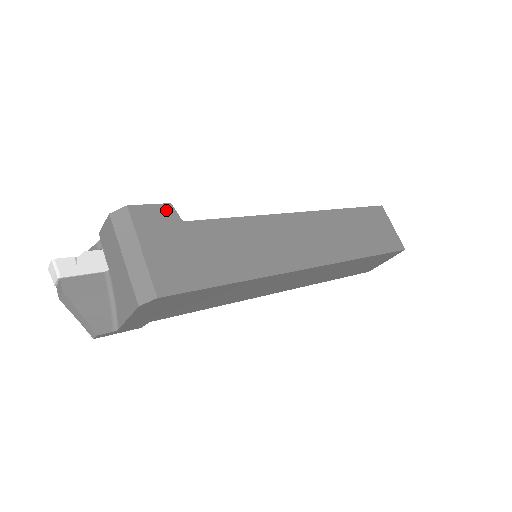
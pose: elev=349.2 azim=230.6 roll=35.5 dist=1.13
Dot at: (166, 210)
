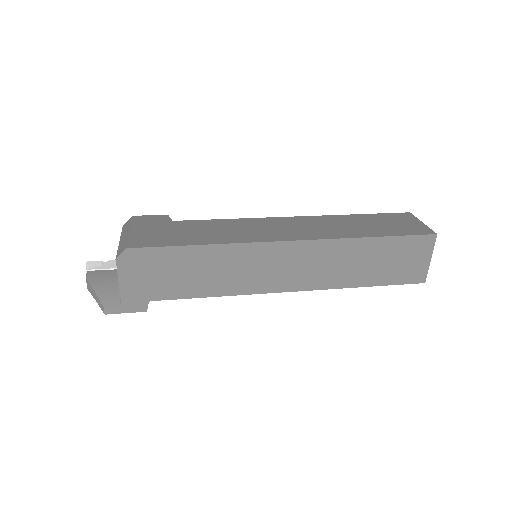
Dot at: (162, 217)
